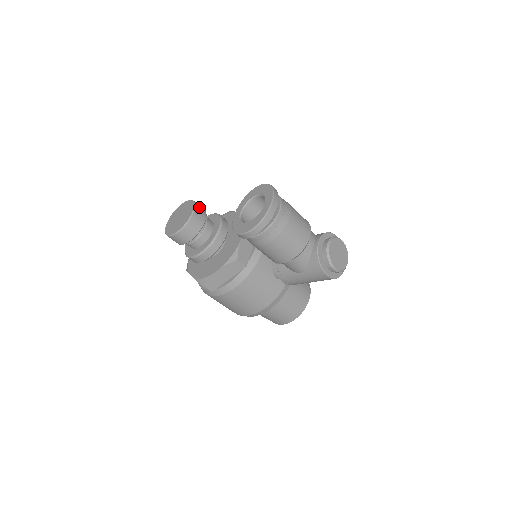
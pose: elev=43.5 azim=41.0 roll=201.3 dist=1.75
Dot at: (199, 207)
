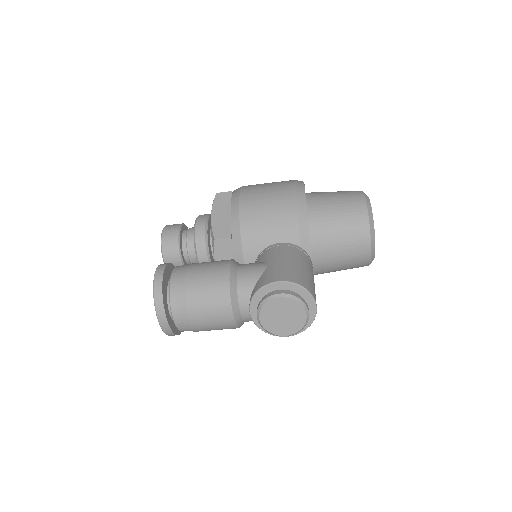
Dot at: (167, 245)
